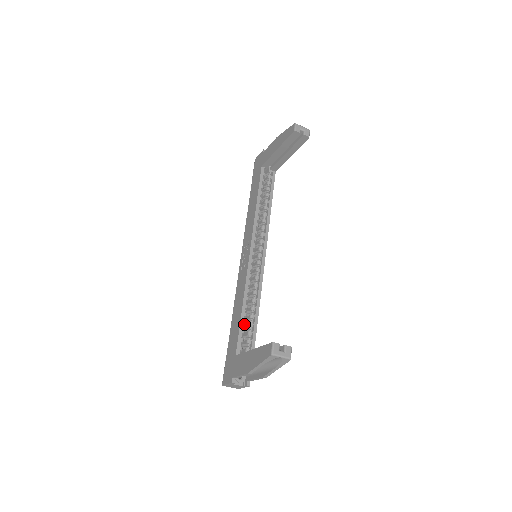
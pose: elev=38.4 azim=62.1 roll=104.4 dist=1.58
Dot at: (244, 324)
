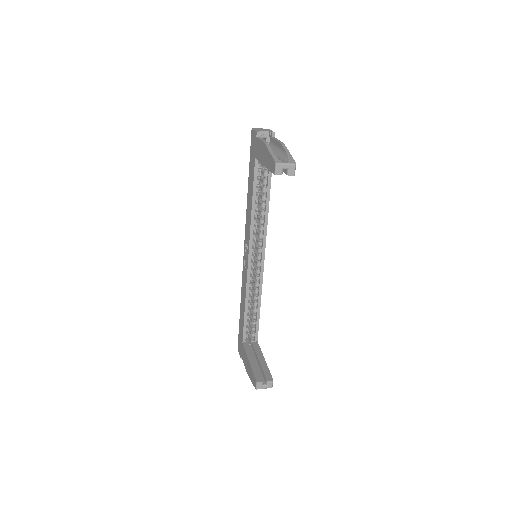
Dot at: (248, 318)
